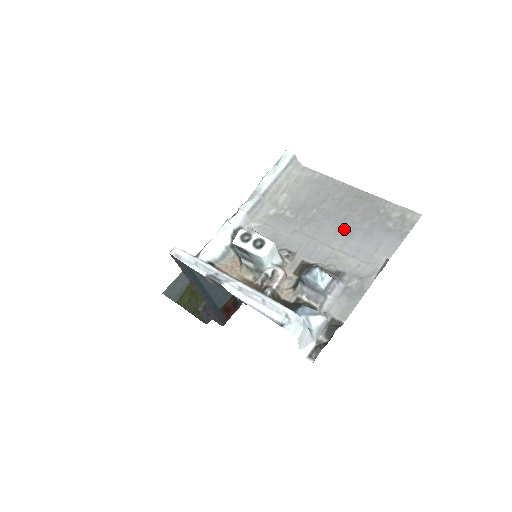
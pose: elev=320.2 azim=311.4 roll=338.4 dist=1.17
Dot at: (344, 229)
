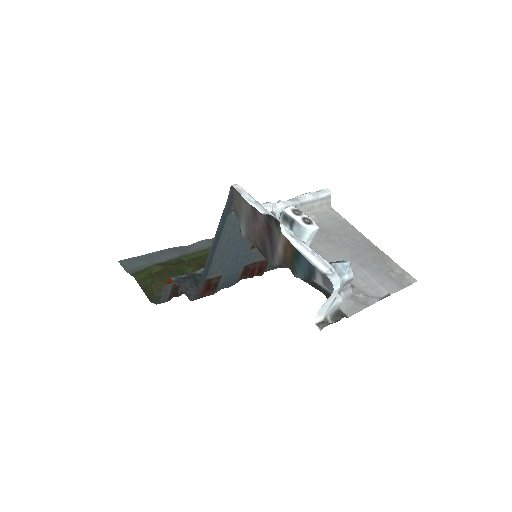
Dot at: (358, 260)
